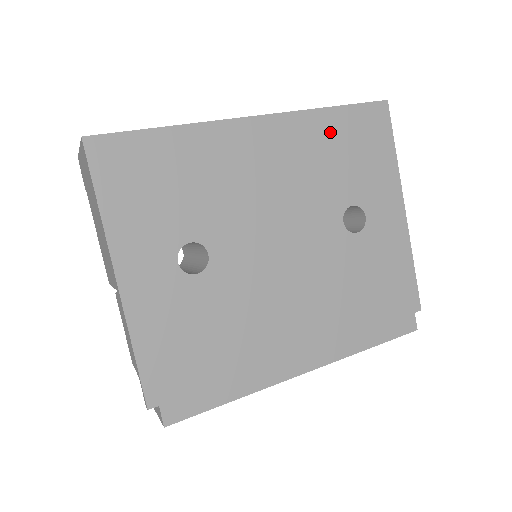
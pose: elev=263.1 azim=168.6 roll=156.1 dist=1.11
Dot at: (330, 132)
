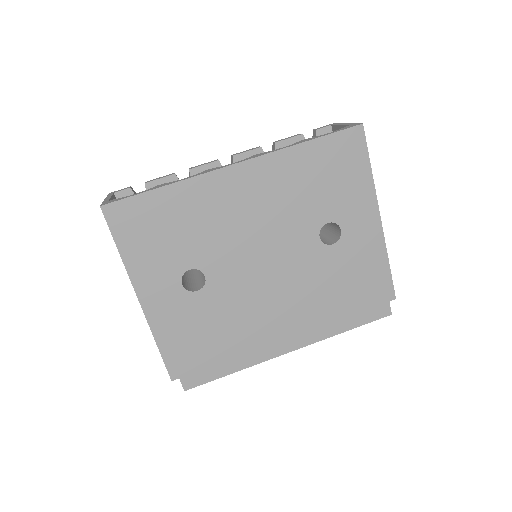
Dot at: (305, 164)
